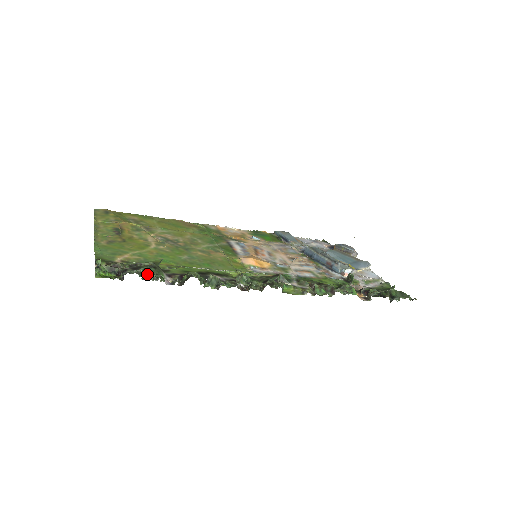
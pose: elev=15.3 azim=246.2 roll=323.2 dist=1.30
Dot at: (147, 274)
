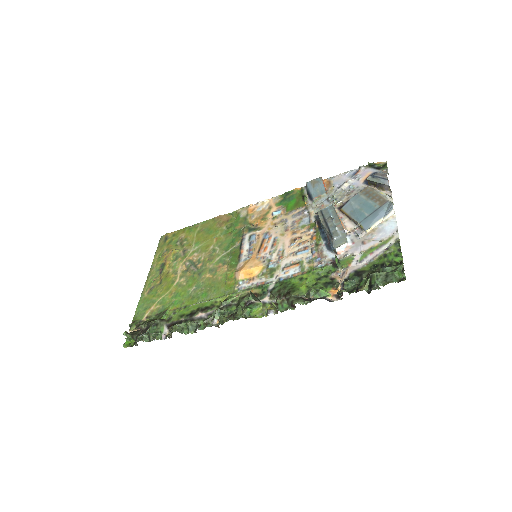
Dot at: (149, 336)
